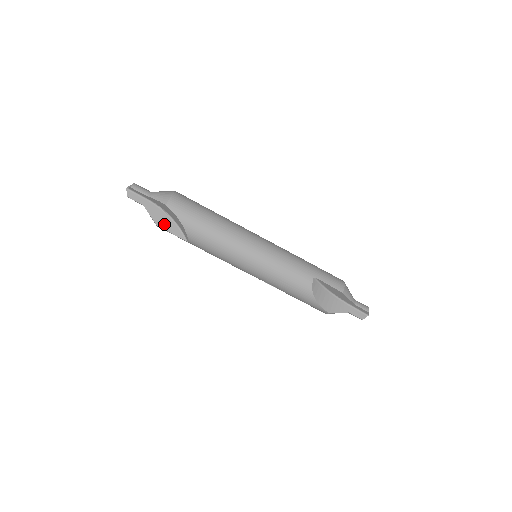
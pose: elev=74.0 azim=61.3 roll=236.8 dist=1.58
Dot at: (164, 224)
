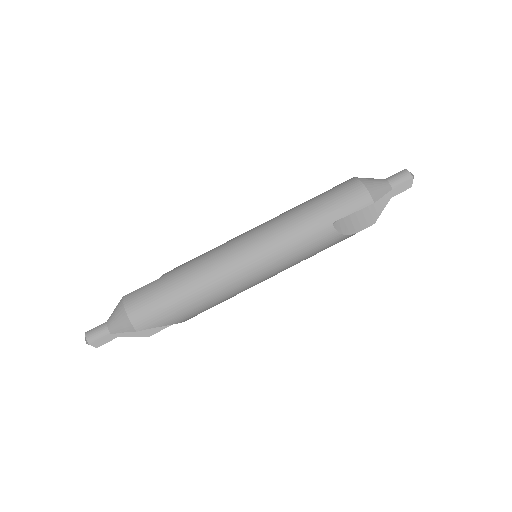
Dot at: (153, 328)
